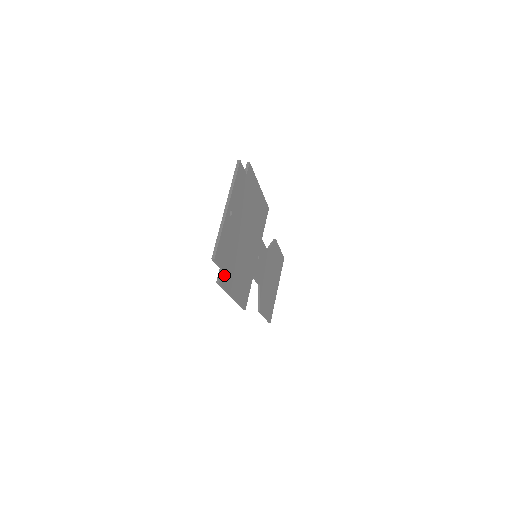
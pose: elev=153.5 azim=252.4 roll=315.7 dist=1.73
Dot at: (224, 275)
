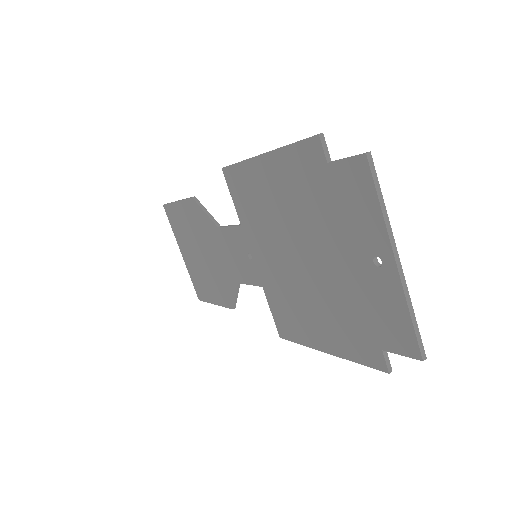
Dot at: (374, 350)
